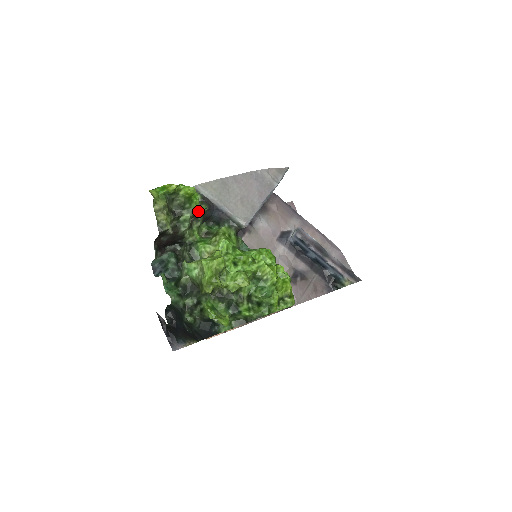
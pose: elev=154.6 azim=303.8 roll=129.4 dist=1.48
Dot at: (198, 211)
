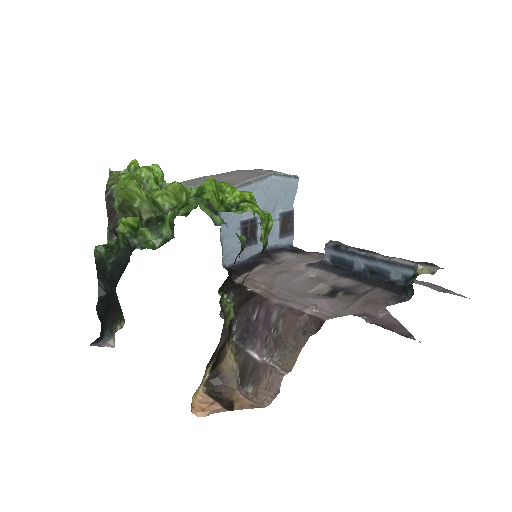
Dot at: occluded
